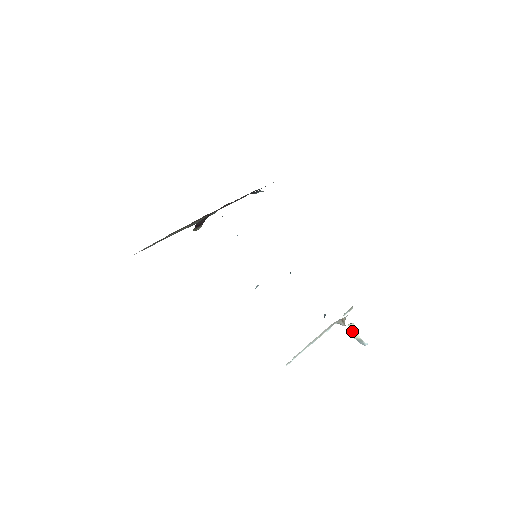
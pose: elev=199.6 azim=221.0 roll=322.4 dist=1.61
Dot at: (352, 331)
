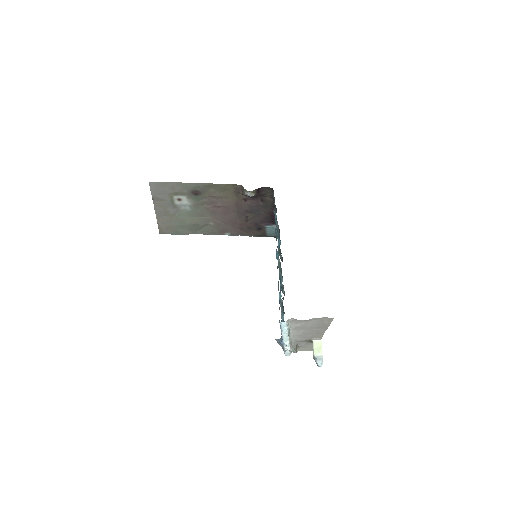
Dot at: (315, 348)
